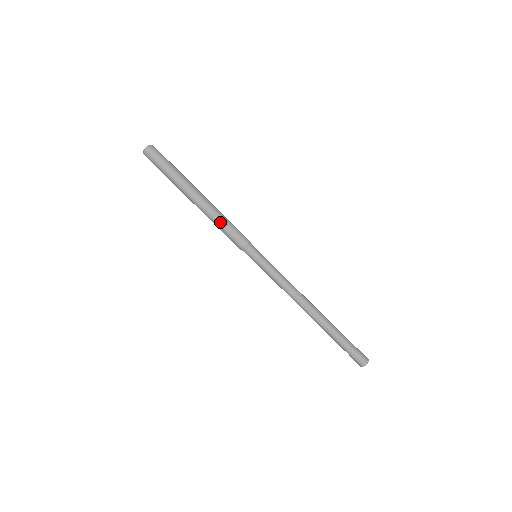
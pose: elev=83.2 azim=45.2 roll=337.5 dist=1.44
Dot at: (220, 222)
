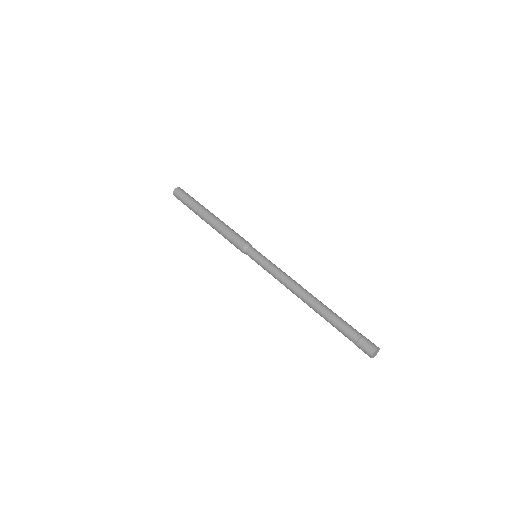
Dot at: (230, 228)
